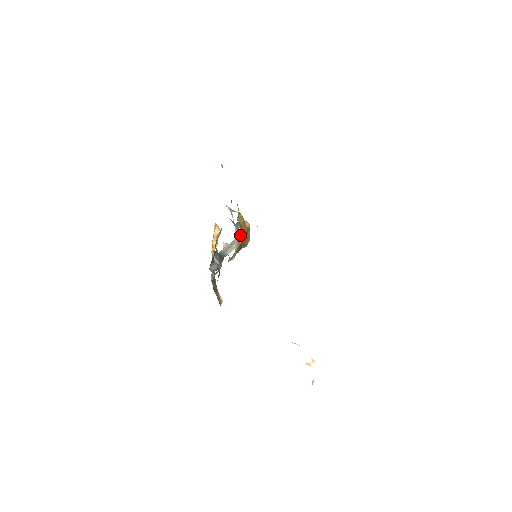
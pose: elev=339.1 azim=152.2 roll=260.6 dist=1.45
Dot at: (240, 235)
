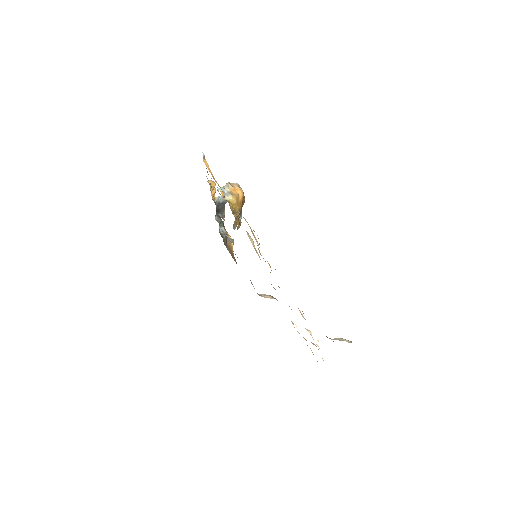
Dot at: (238, 226)
